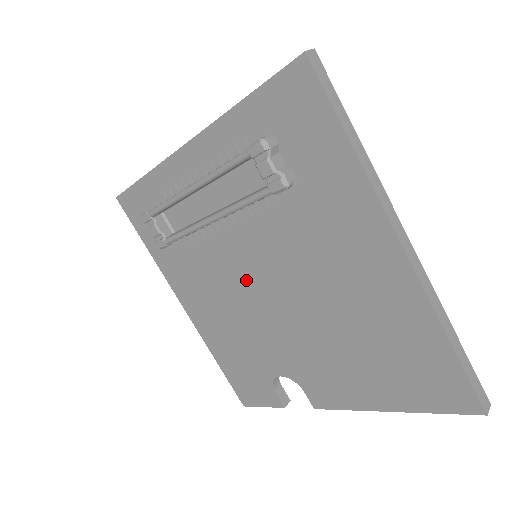
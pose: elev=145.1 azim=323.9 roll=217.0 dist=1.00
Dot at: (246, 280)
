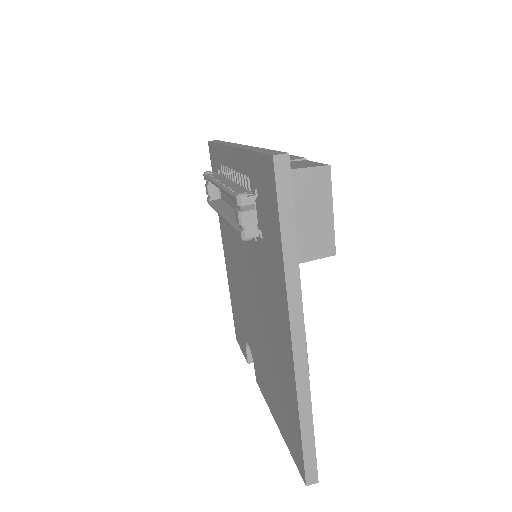
Dot at: (243, 268)
